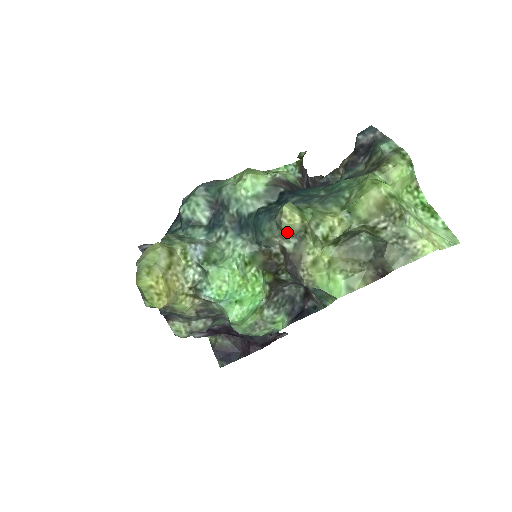
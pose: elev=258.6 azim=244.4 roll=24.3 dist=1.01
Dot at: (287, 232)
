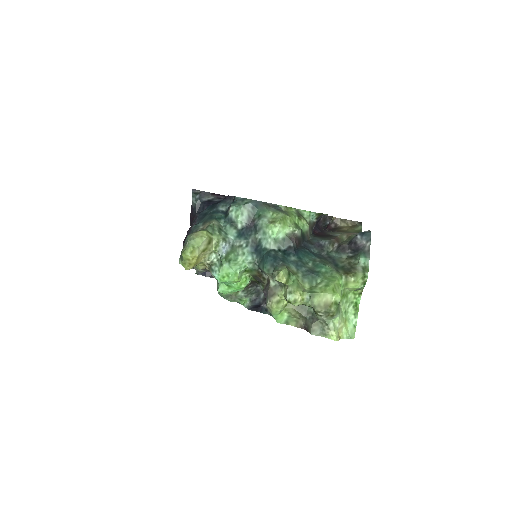
Dot at: occluded
